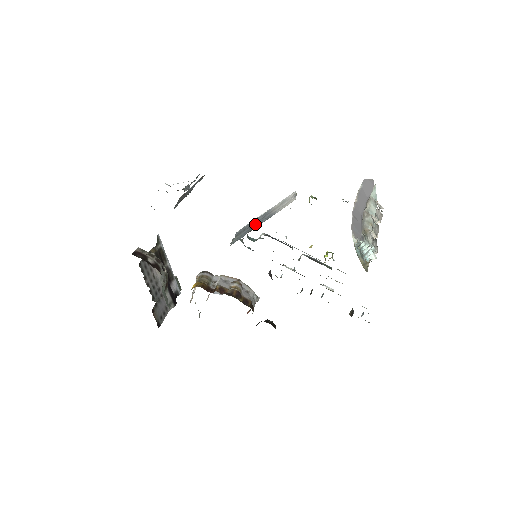
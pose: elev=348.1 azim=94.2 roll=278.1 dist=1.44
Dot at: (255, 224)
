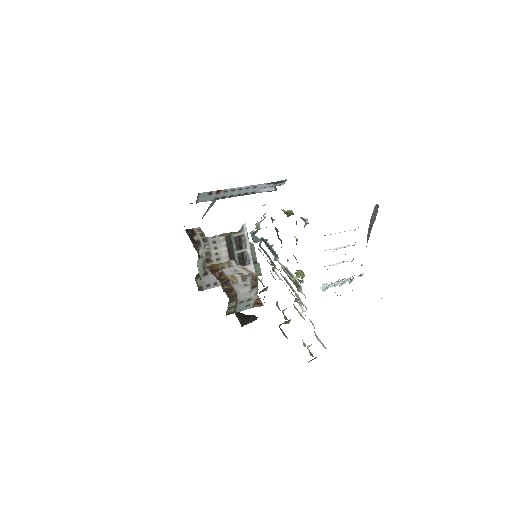
Dot at: occluded
